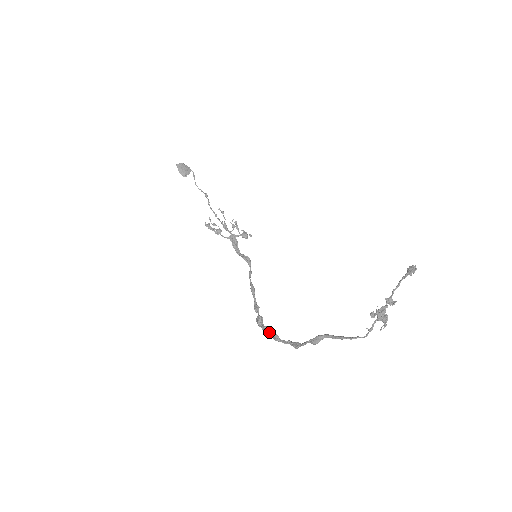
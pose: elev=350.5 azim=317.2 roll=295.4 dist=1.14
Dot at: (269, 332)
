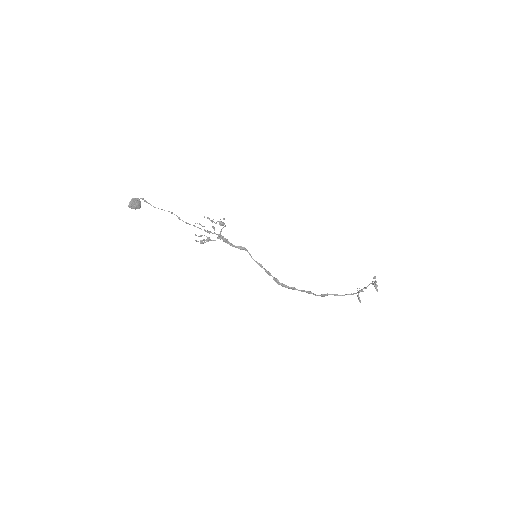
Dot at: (288, 288)
